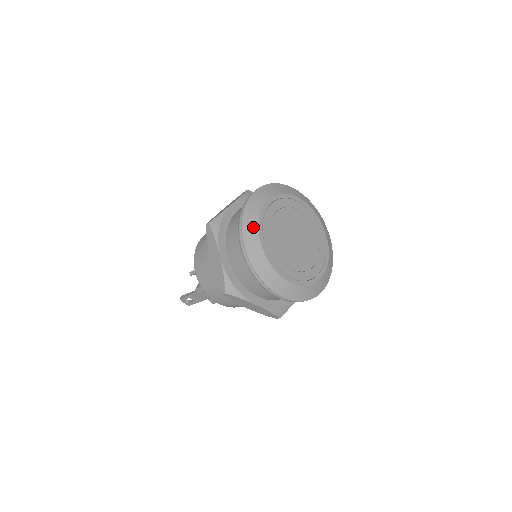
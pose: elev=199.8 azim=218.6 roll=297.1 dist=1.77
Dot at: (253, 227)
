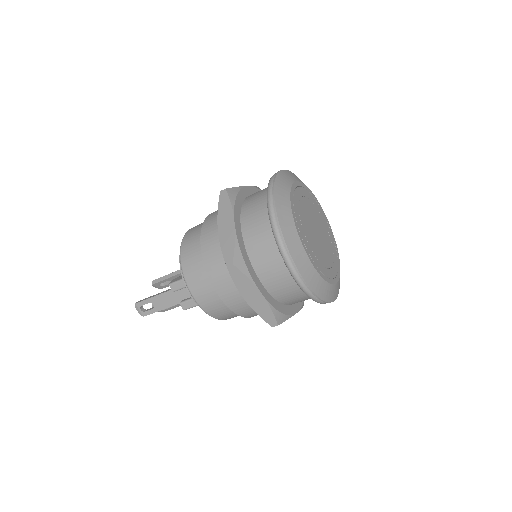
Dot at: (285, 193)
